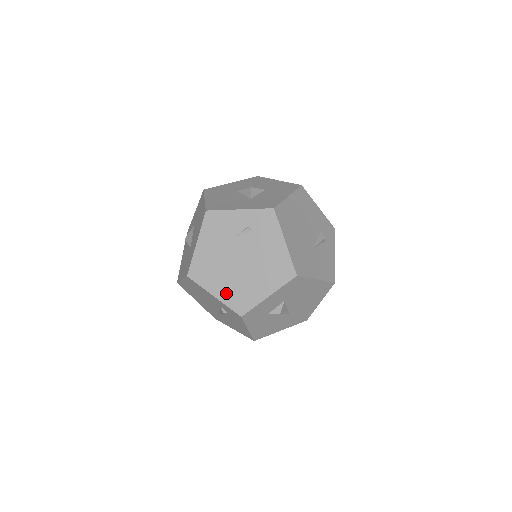
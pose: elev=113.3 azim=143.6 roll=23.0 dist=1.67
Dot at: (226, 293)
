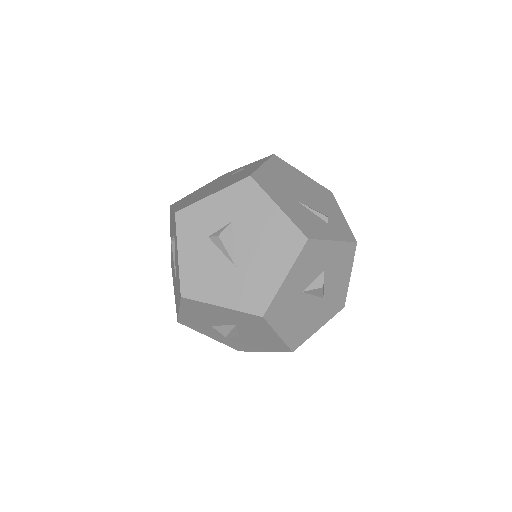
Dot at: (183, 204)
